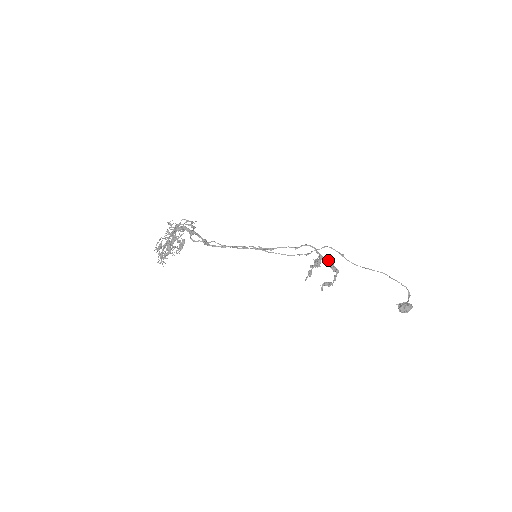
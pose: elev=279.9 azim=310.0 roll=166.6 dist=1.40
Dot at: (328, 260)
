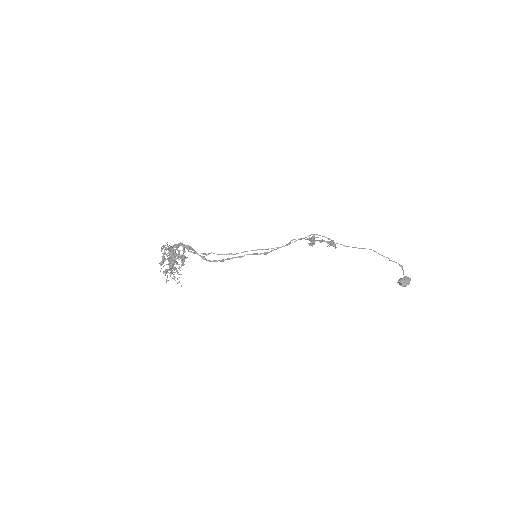
Dot at: (320, 240)
